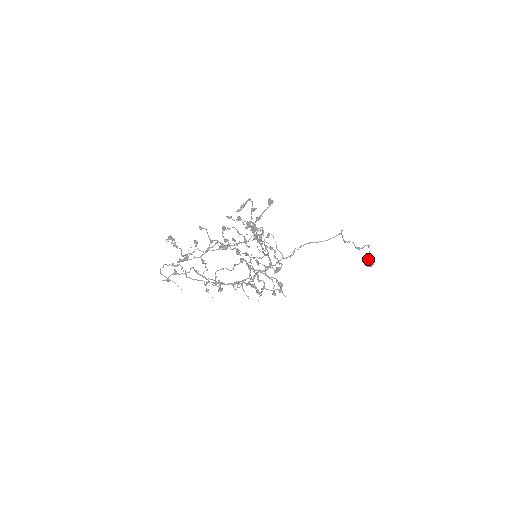
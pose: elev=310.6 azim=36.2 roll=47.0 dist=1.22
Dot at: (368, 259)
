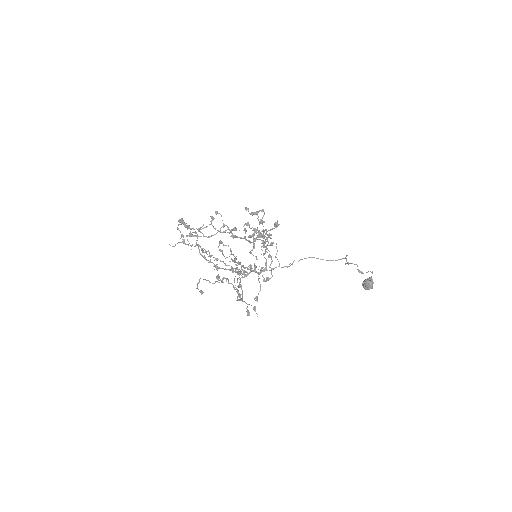
Dot at: (367, 283)
